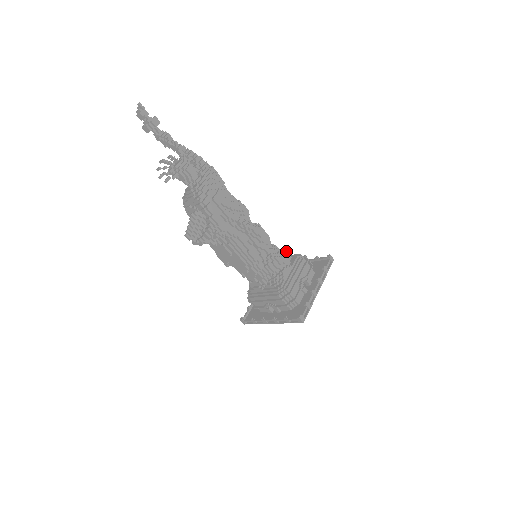
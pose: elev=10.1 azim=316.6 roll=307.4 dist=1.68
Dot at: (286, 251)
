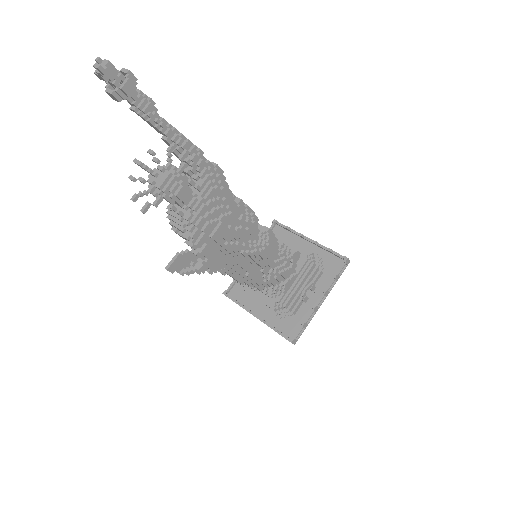
Dot at: (295, 252)
